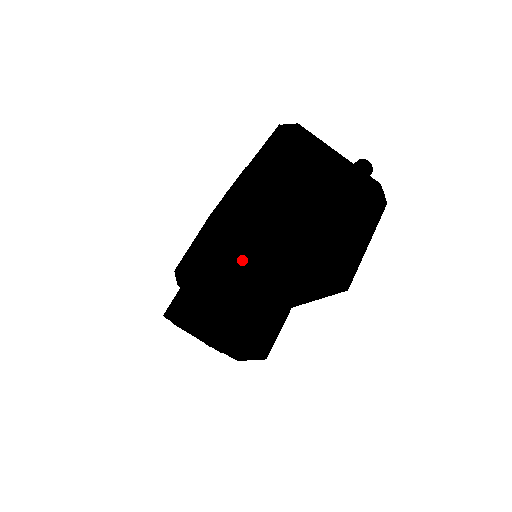
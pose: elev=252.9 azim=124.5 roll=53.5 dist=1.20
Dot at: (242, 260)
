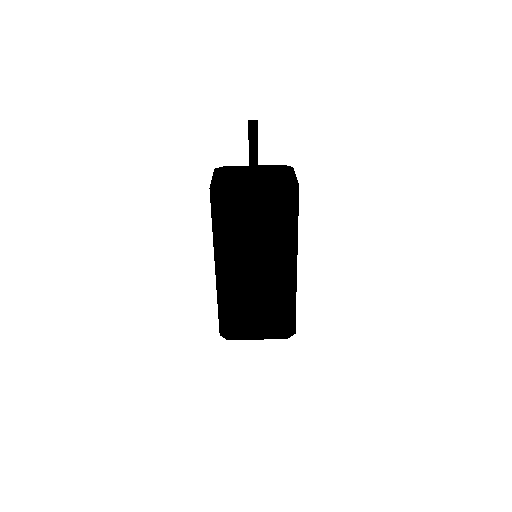
Dot at: (238, 220)
